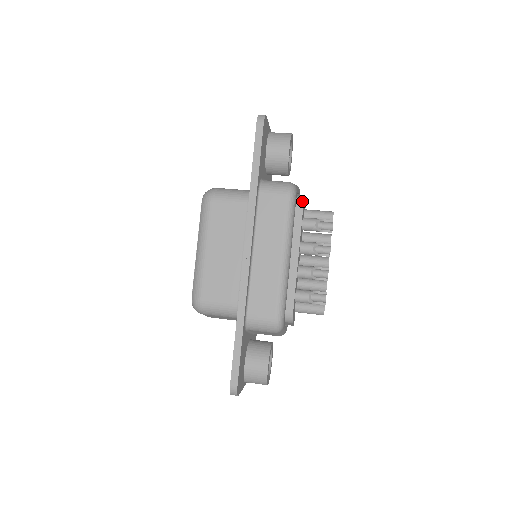
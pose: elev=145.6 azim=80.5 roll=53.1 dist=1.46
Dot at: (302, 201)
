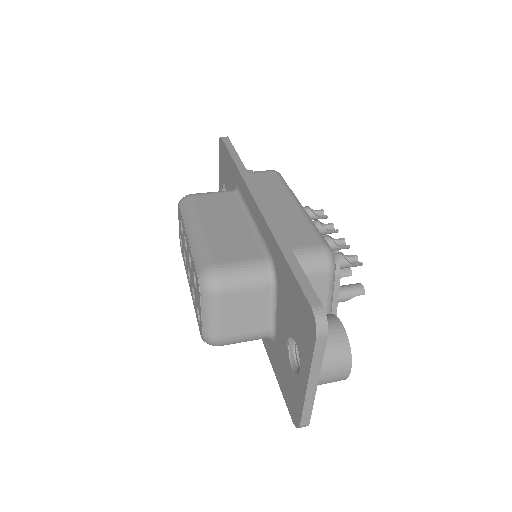
Dot at: occluded
